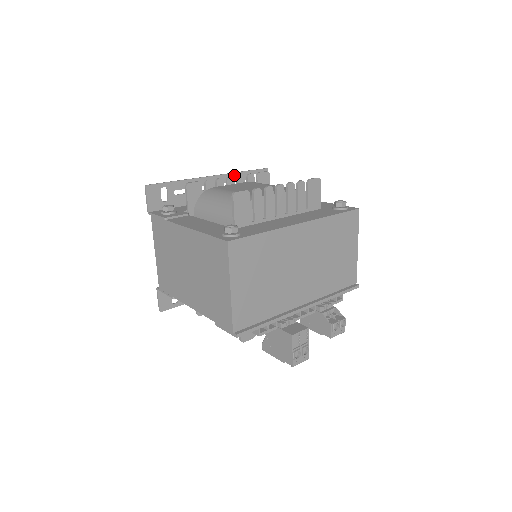
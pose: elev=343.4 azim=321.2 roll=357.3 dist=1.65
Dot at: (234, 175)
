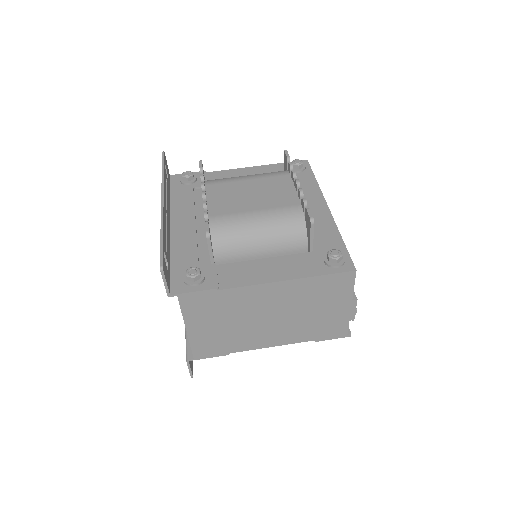
Dot at: (164, 183)
